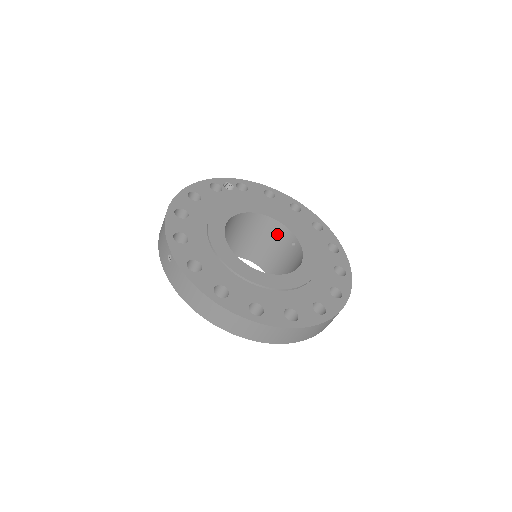
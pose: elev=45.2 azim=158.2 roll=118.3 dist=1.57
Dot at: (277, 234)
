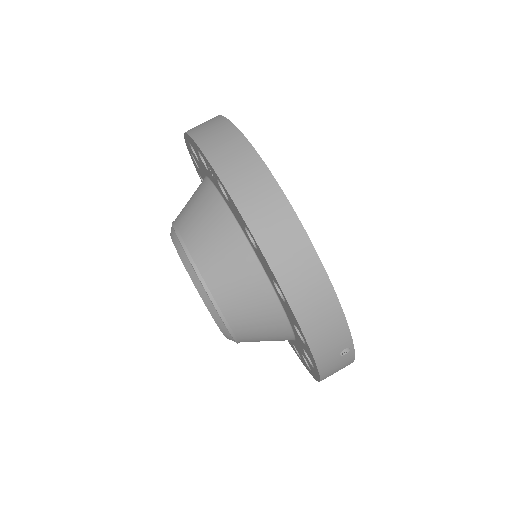
Dot at: occluded
